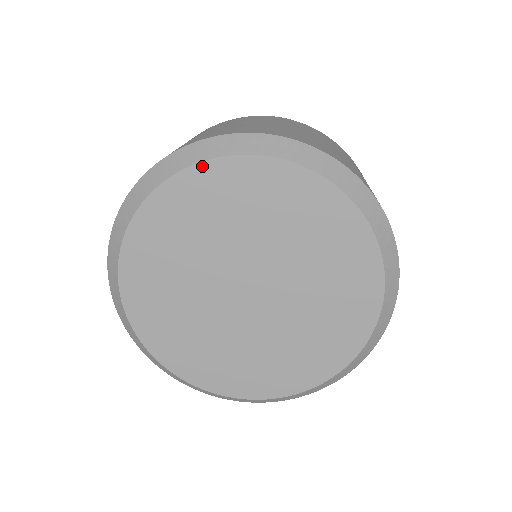
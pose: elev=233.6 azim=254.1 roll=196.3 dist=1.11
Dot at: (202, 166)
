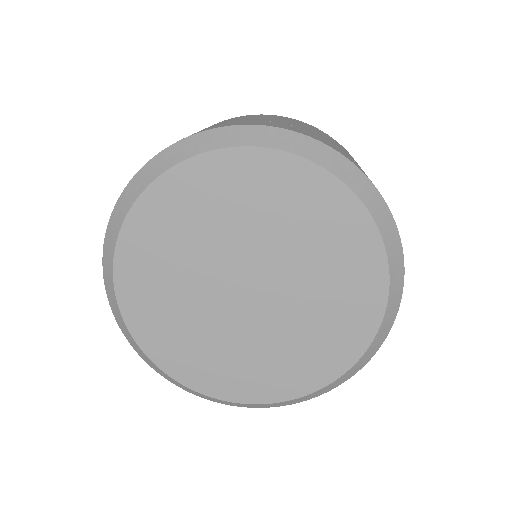
Dot at: (137, 205)
